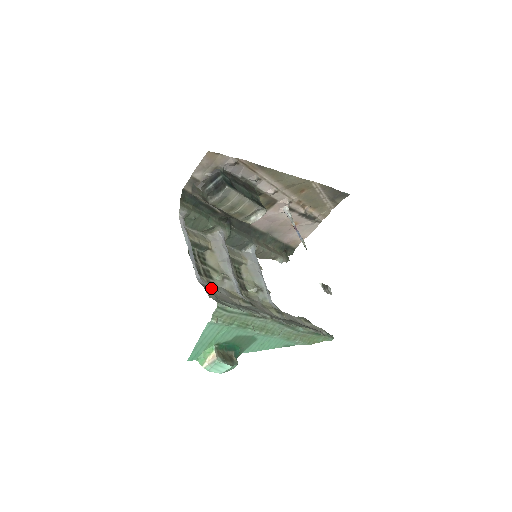
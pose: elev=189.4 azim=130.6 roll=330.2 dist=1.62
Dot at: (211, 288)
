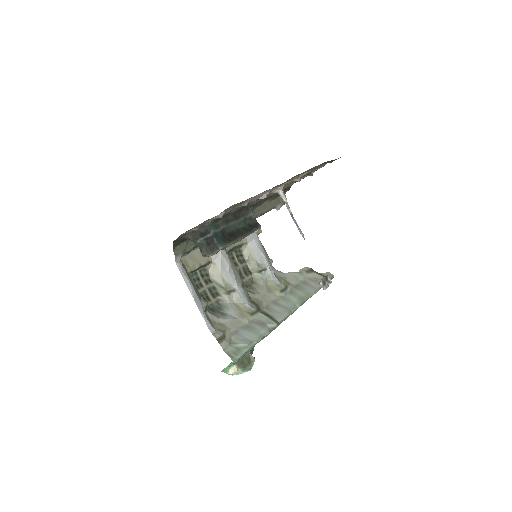
Dot at: (222, 320)
